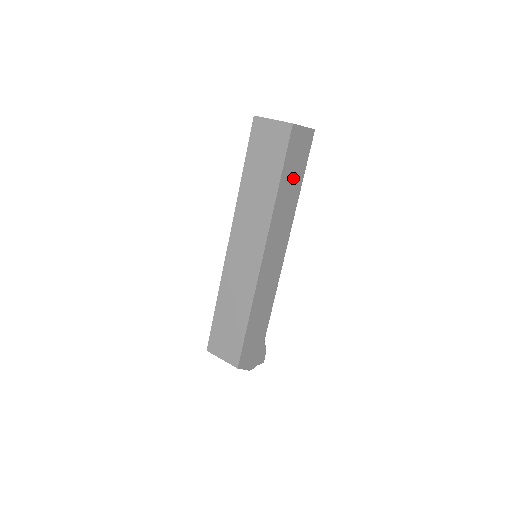
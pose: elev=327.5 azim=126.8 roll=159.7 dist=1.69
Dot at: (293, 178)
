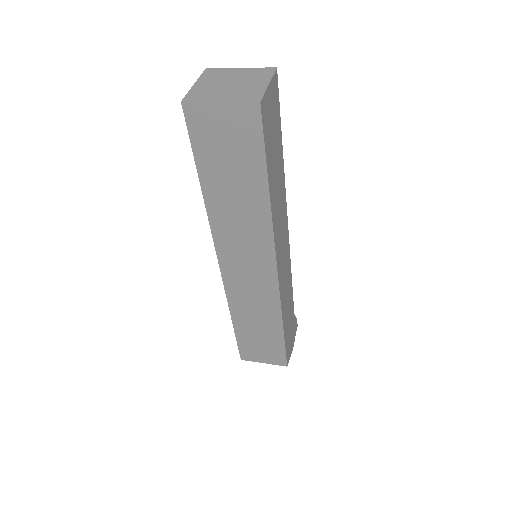
Dot at: (275, 159)
